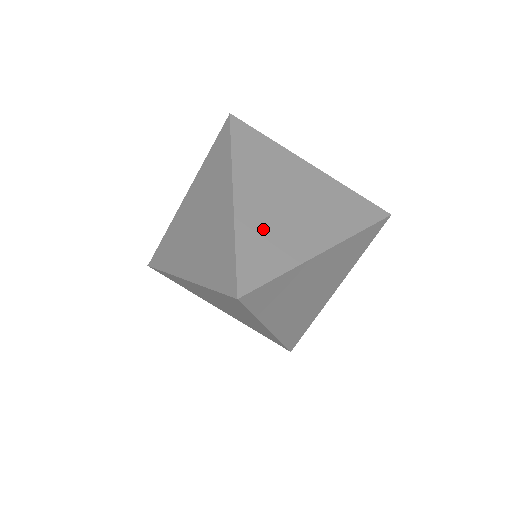
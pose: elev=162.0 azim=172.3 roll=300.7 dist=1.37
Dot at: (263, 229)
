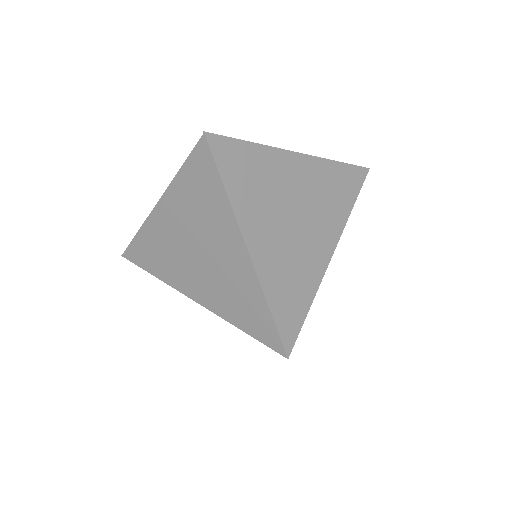
Dot at: (284, 277)
